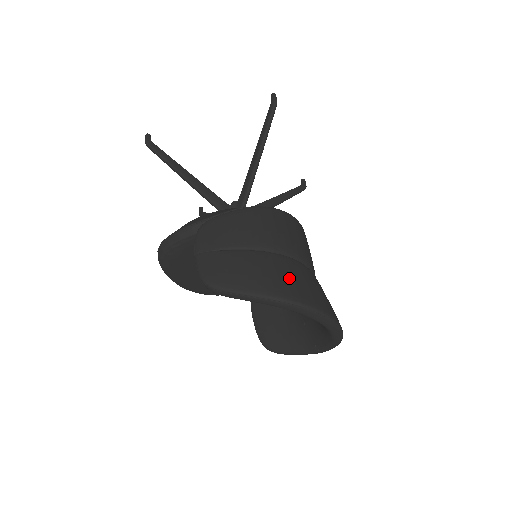
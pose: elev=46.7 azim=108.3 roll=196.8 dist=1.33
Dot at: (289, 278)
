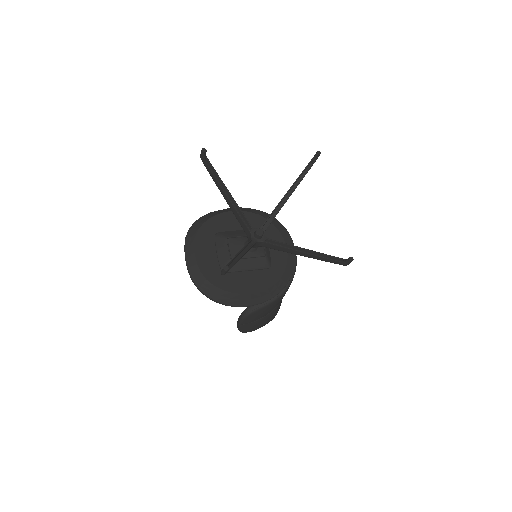
Dot at: occluded
